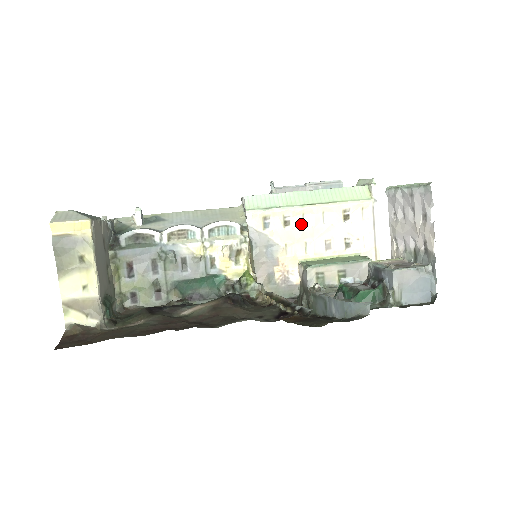
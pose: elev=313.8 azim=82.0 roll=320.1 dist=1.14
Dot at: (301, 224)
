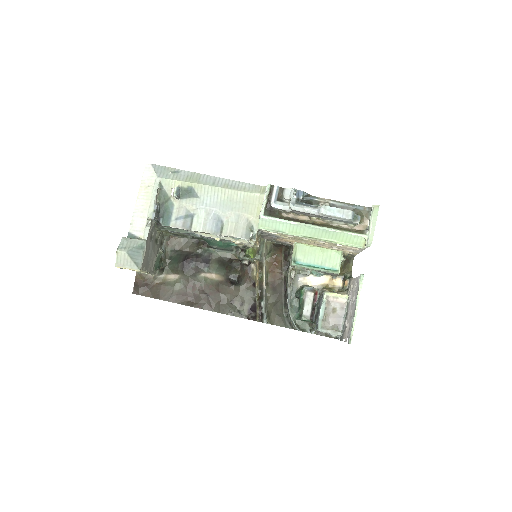
Dot at: (301, 238)
